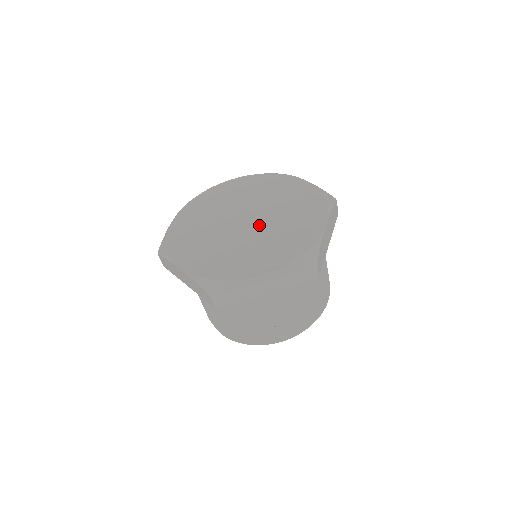
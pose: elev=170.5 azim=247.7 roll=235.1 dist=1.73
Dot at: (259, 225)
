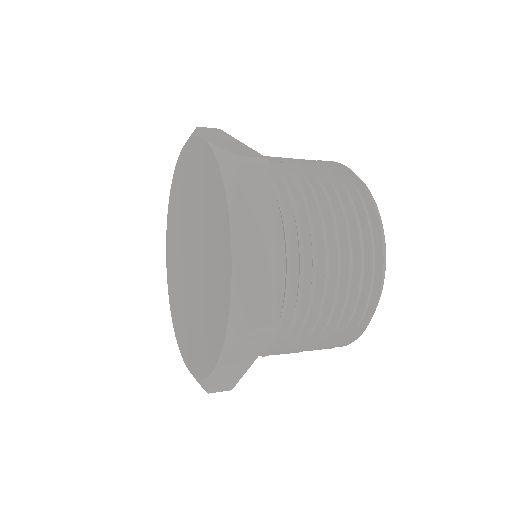
Dot at: (197, 266)
